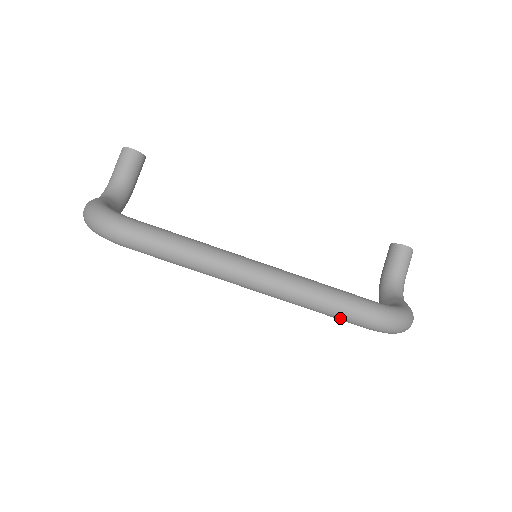
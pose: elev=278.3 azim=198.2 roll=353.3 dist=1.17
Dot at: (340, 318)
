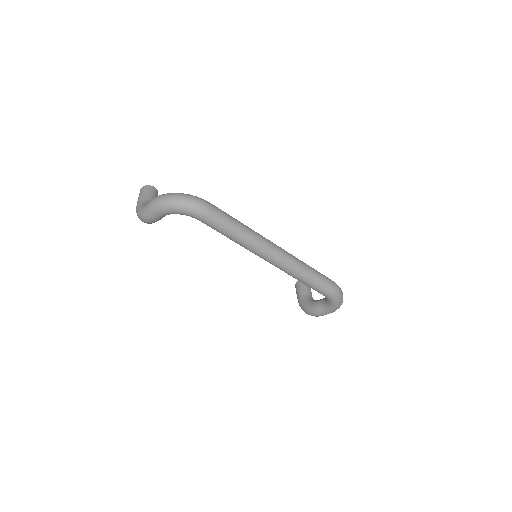
Dot at: (319, 285)
